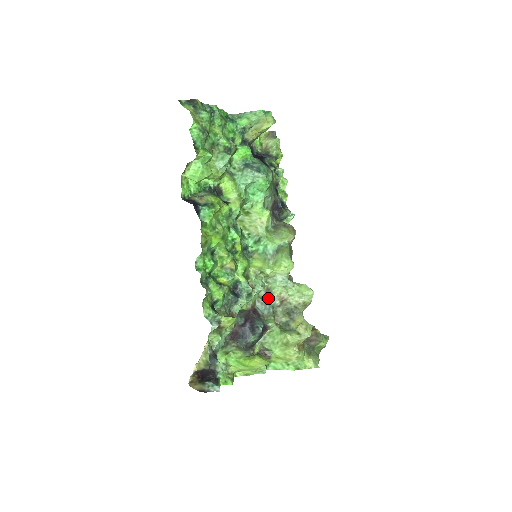
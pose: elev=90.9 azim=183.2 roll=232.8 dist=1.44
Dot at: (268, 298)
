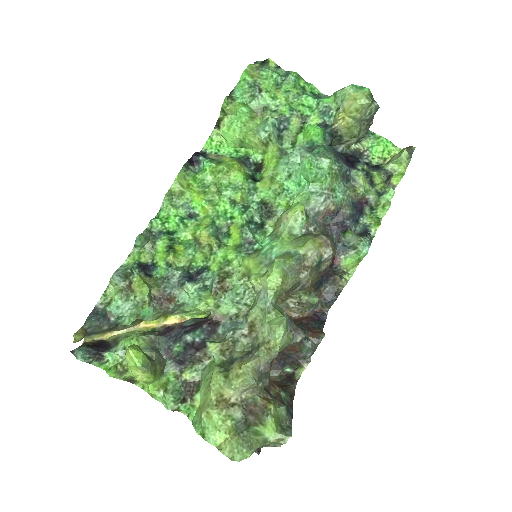
Dot at: (245, 321)
